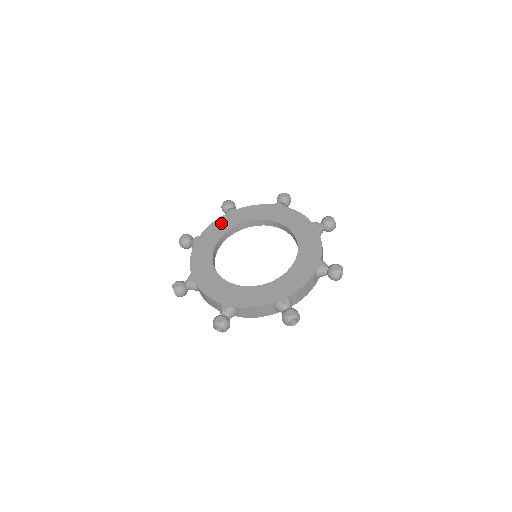
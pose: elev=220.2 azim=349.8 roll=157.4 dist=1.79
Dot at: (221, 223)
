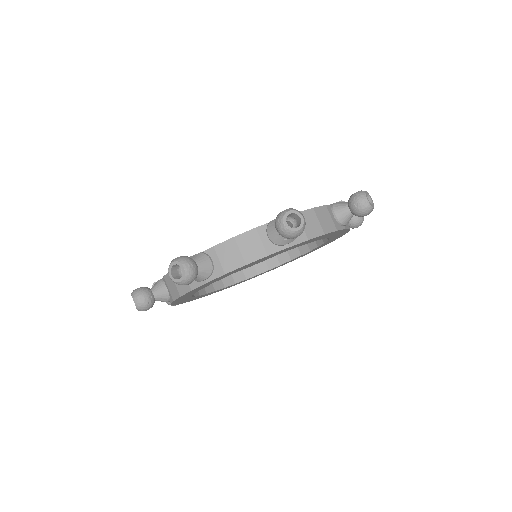
Dot at: occluded
